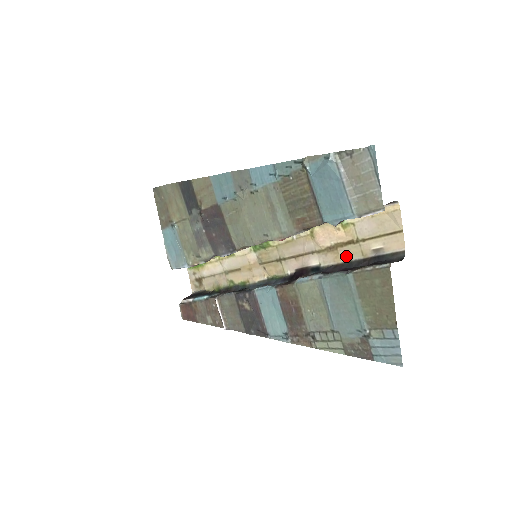
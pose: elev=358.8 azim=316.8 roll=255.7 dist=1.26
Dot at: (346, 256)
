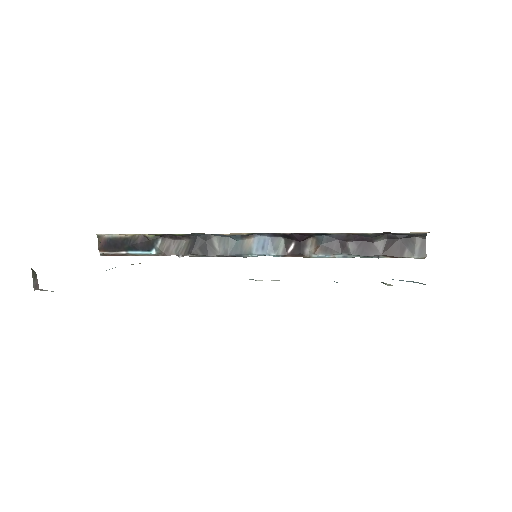
Dot at: (364, 234)
